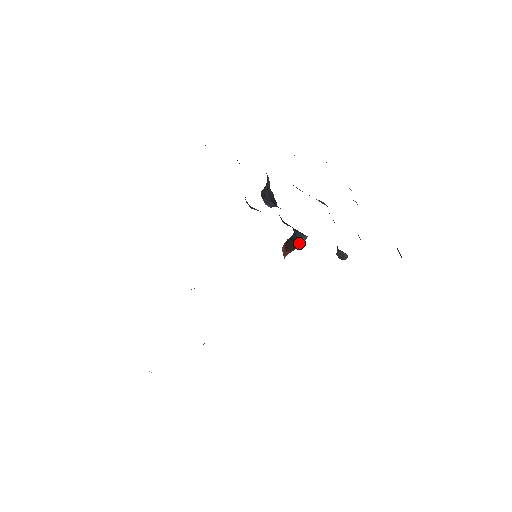
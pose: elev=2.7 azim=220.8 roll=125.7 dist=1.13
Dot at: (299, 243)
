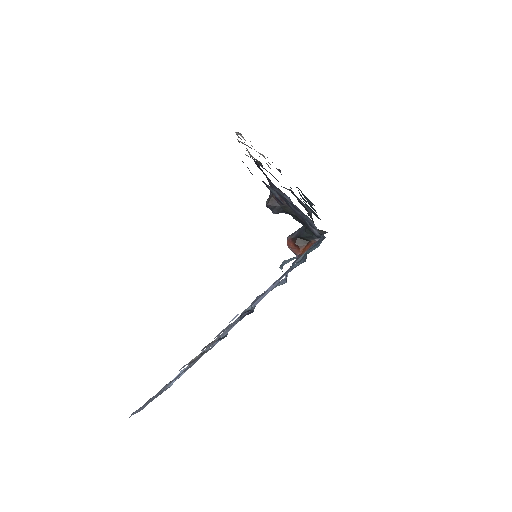
Dot at: (310, 240)
